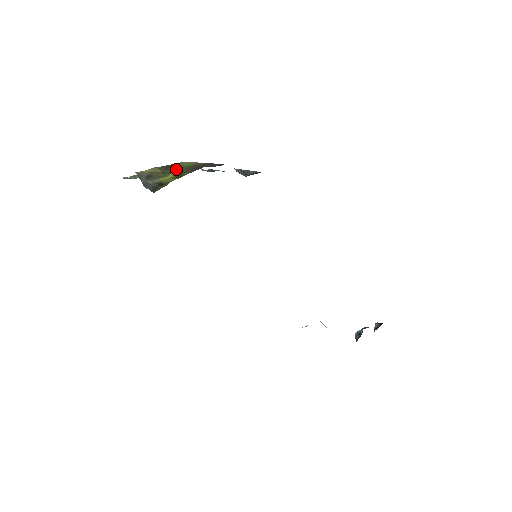
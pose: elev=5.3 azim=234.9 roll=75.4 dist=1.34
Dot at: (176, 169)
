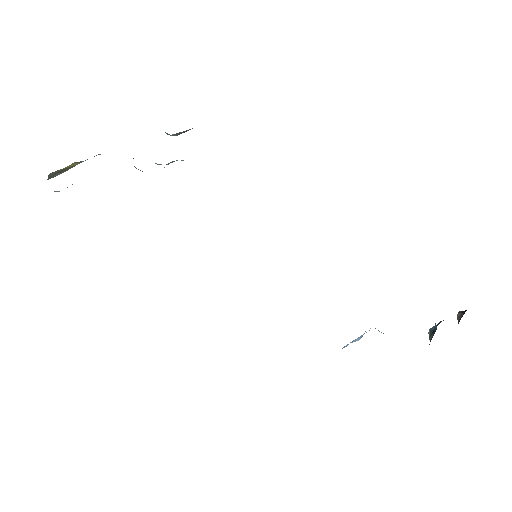
Dot at: occluded
